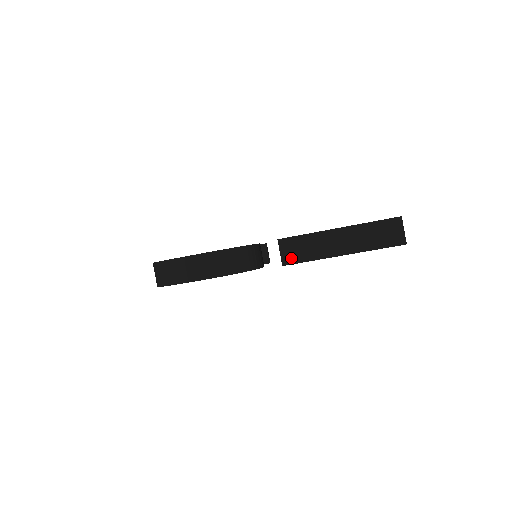
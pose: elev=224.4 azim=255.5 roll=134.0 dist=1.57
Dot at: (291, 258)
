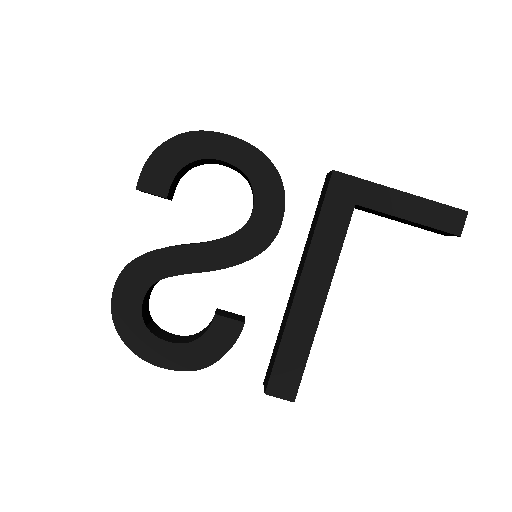
Dot at: (343, 174)
